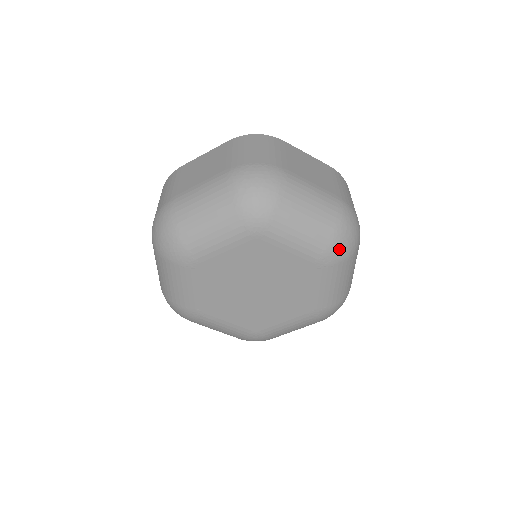
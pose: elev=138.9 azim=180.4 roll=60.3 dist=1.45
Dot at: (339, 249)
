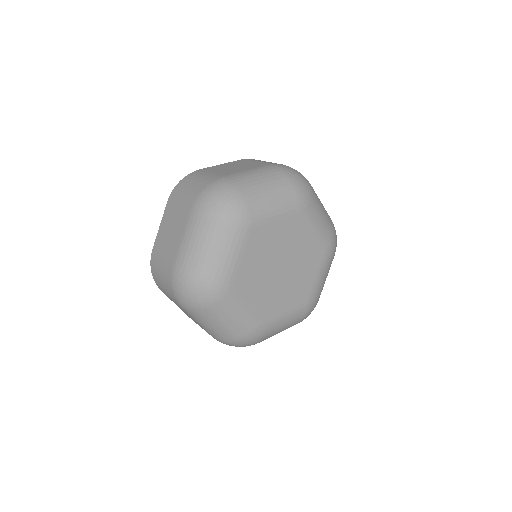
Dot at: (335, 242)
